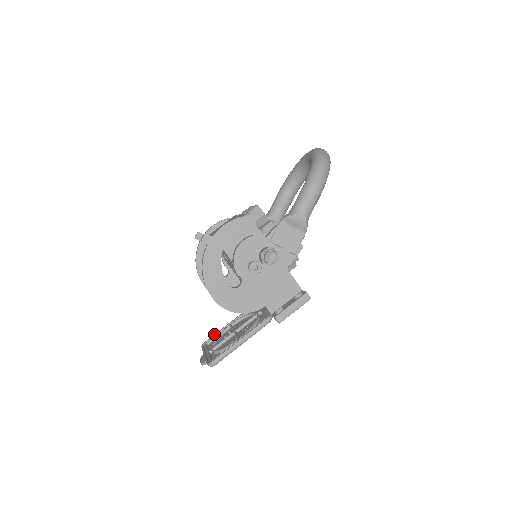
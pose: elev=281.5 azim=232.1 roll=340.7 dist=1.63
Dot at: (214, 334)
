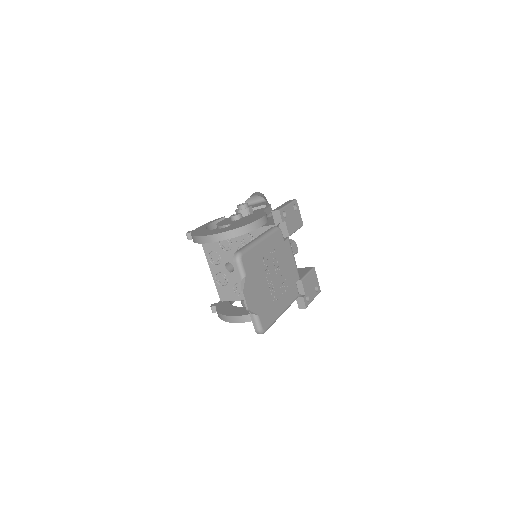
Dot at: occluded
